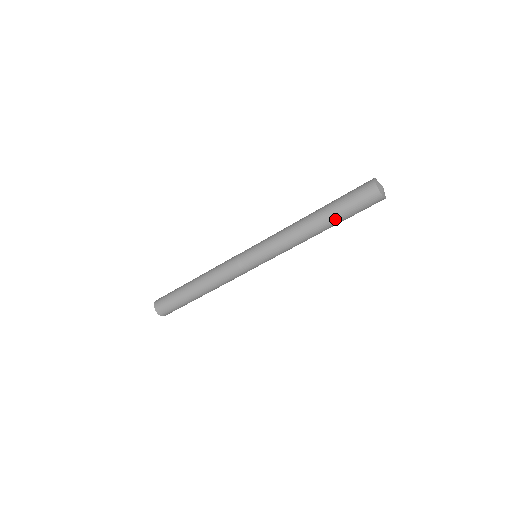
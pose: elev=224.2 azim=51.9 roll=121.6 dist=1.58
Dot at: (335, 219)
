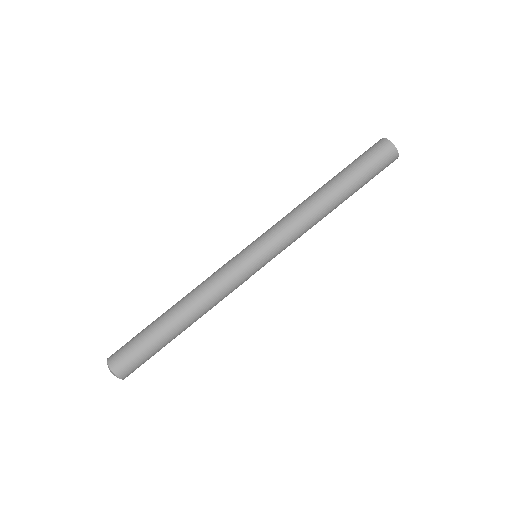
Dot at: (345, 177)
